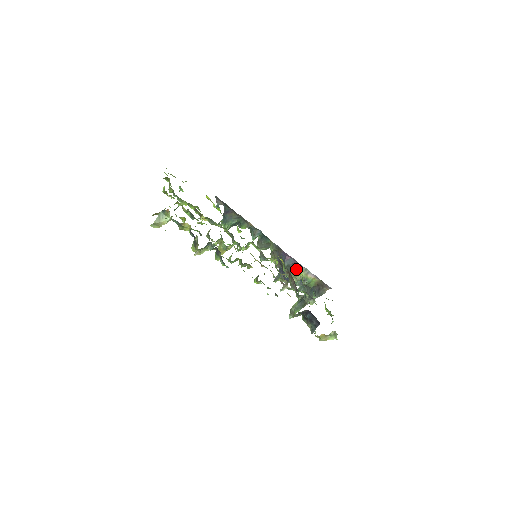
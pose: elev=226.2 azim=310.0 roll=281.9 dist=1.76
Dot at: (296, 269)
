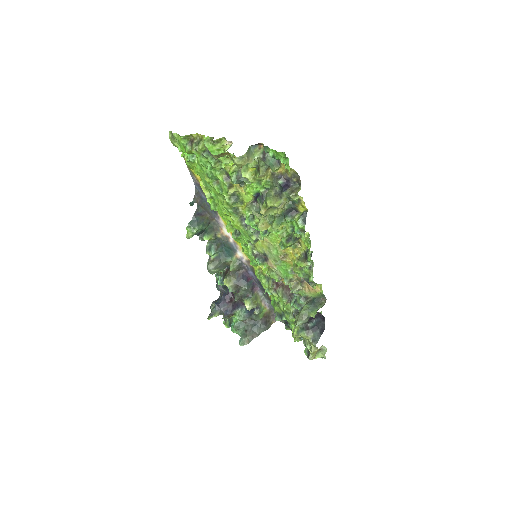
Dot at: (254, 294)
